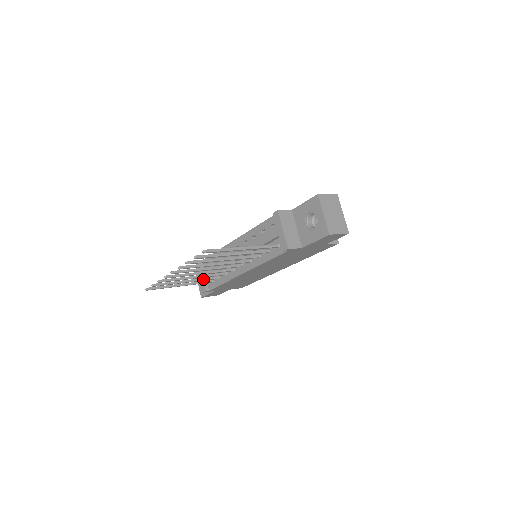
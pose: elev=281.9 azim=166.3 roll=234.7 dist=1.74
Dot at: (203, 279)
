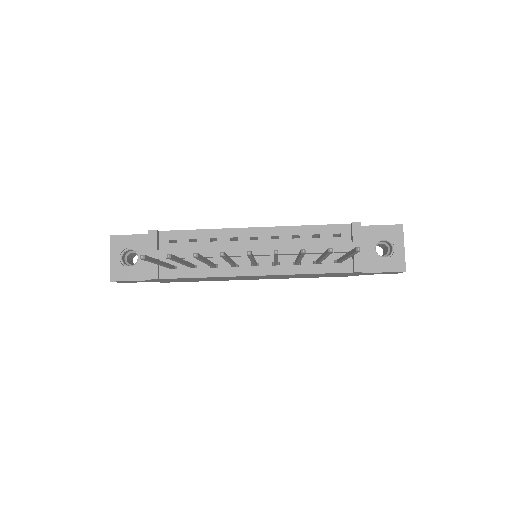
Dot at: (190, 264)
